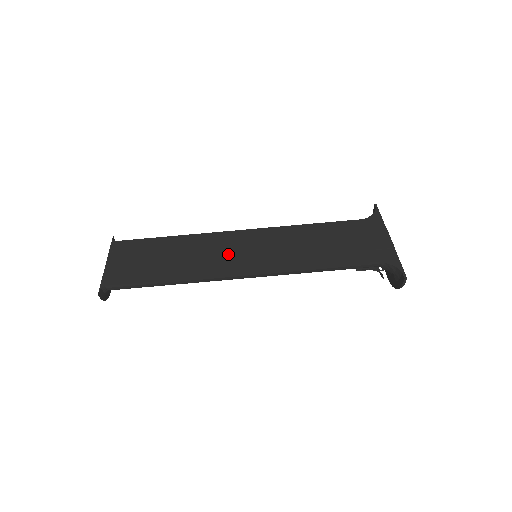
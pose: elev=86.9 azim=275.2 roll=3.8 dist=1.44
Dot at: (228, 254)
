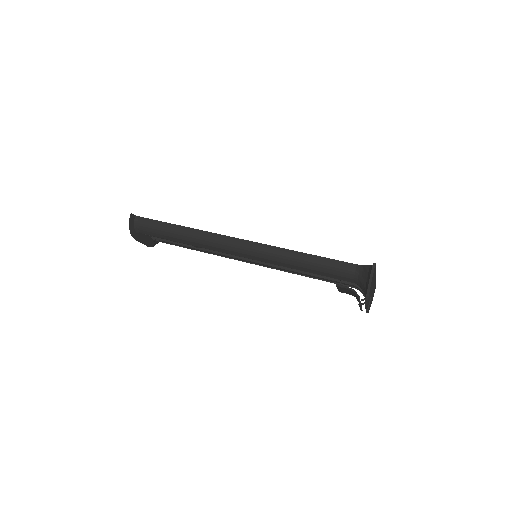
Dot at: occluded
